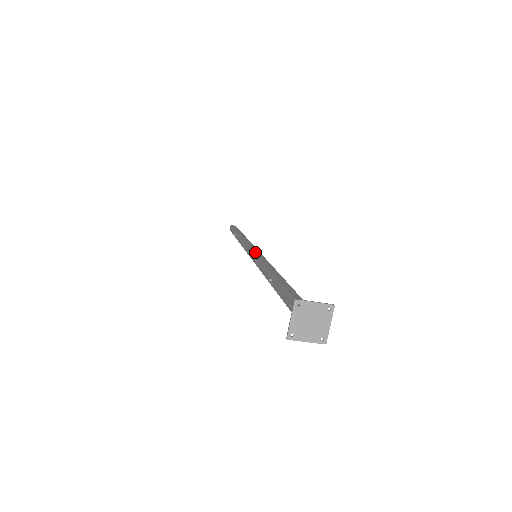
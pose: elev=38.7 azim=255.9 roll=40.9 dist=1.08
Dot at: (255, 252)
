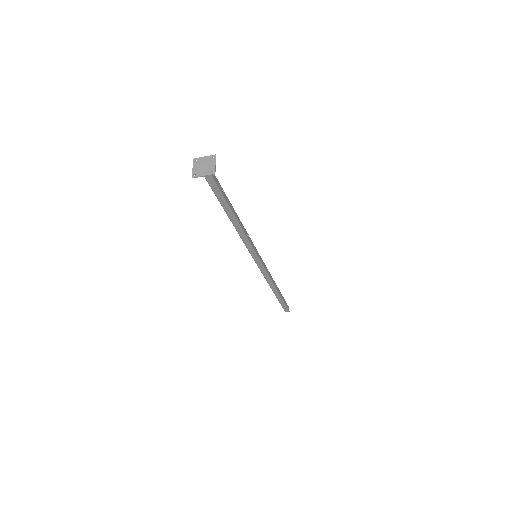
Dot at: occluded
